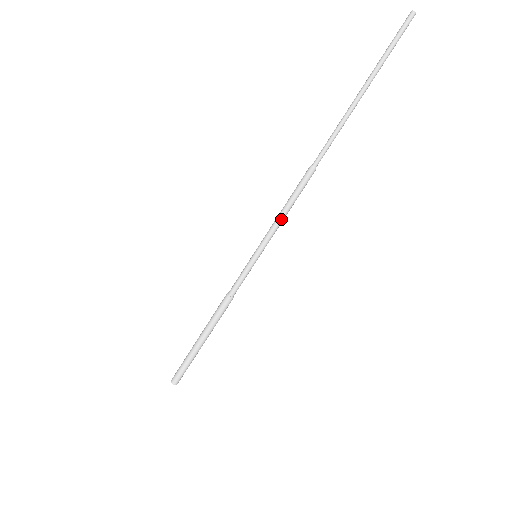
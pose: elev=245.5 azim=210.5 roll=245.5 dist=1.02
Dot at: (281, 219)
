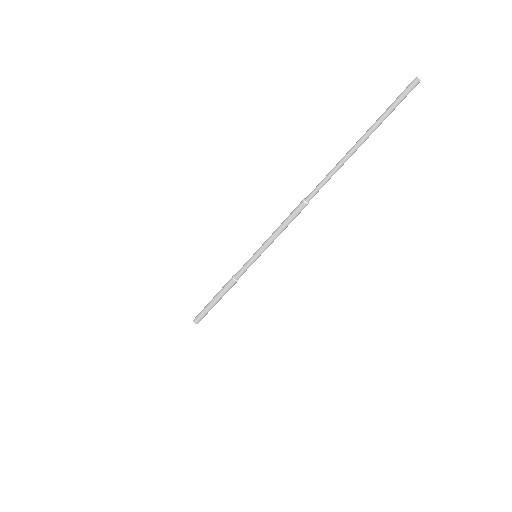
Dot at: (275, 235)
